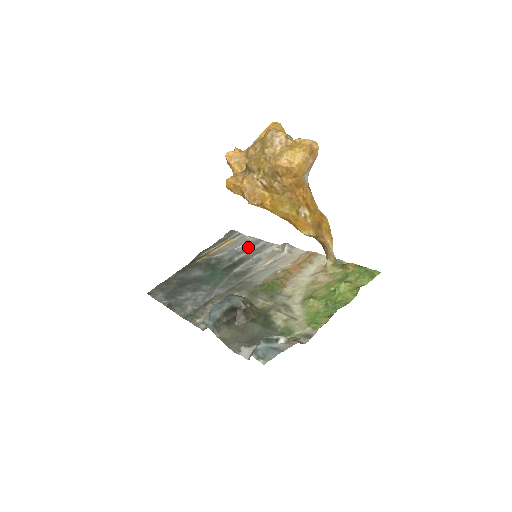
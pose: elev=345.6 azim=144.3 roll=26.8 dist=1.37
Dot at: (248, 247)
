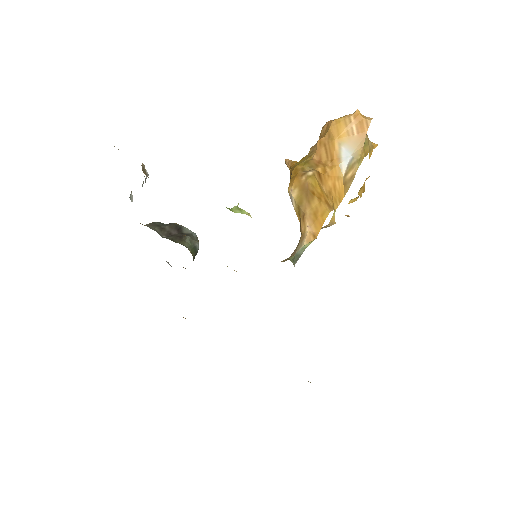
Dot at: occluded
